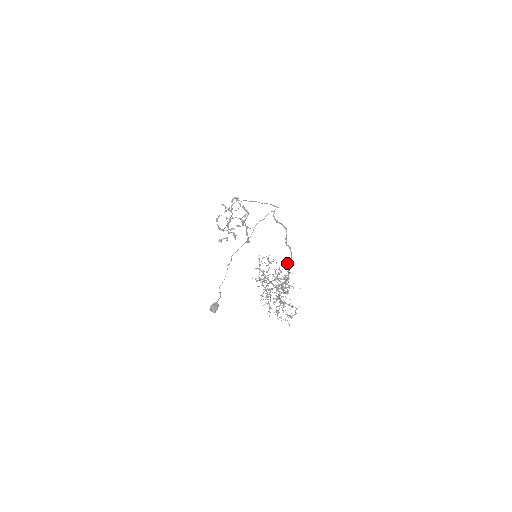
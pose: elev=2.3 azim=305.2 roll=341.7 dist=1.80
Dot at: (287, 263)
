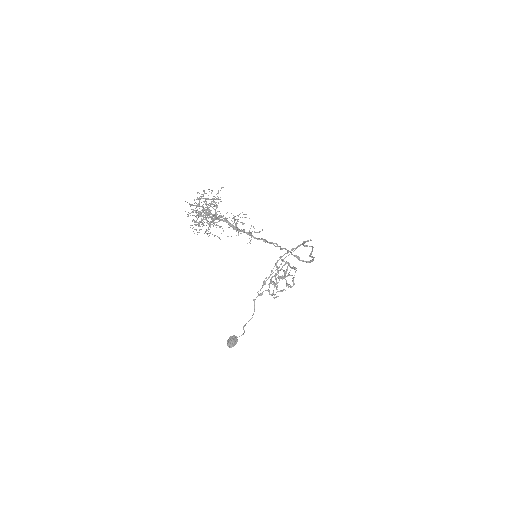
Dot at: (291, 254)
